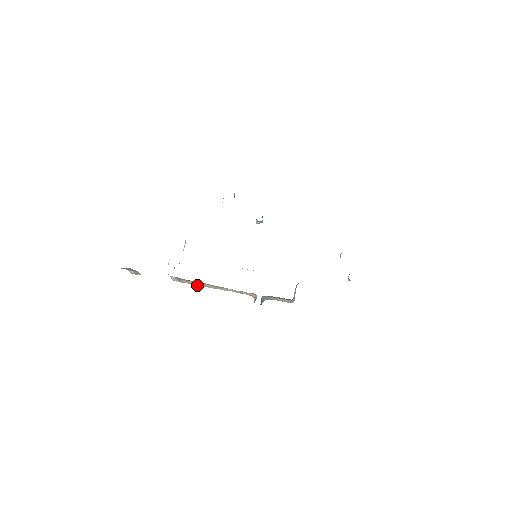
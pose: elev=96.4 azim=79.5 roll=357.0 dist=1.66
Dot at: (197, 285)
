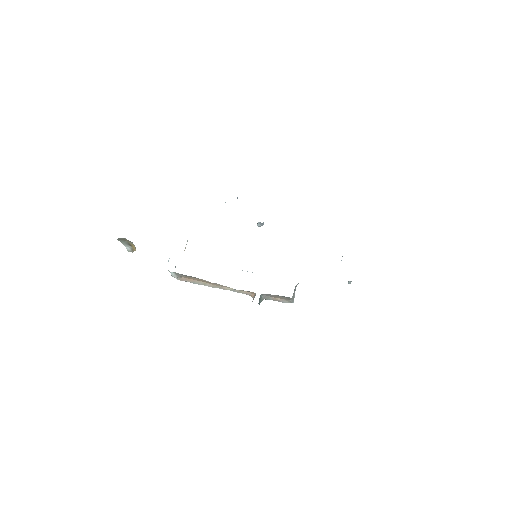
Dot at: occluded
